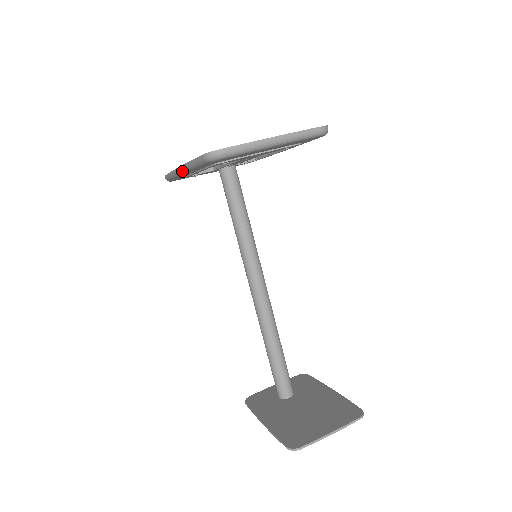
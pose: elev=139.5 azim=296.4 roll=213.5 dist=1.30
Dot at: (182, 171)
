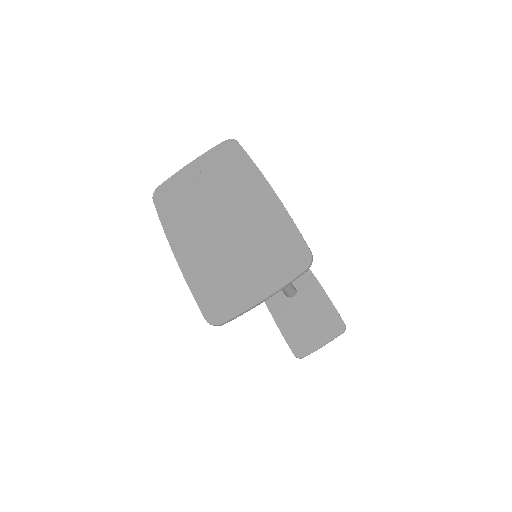
Dot at: (181, 266)
